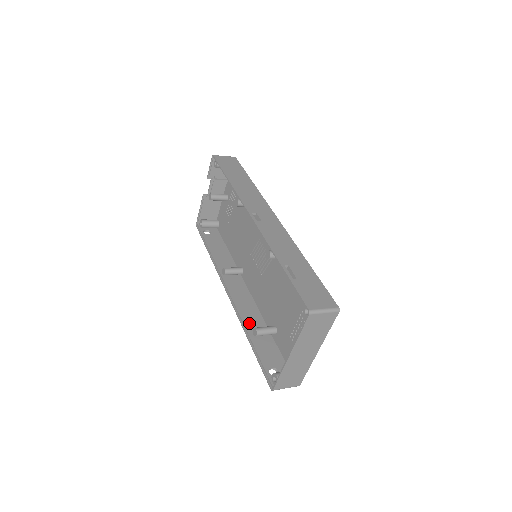
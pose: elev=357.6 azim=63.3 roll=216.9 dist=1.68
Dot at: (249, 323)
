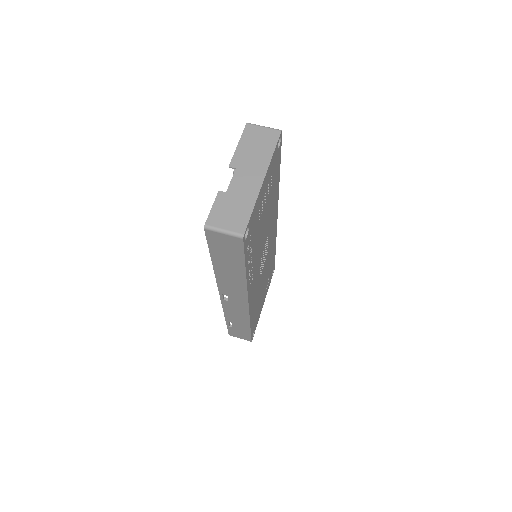
Dot at: occluded
